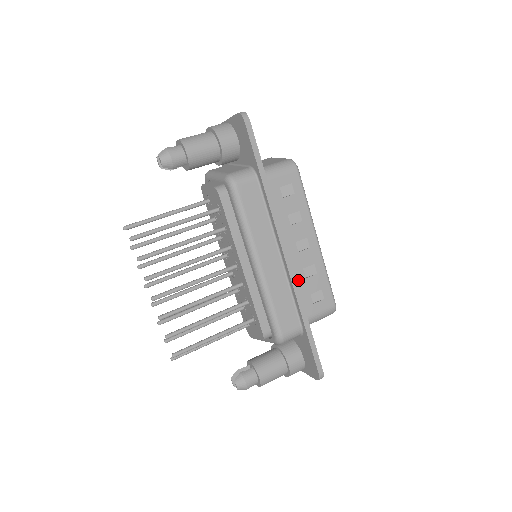
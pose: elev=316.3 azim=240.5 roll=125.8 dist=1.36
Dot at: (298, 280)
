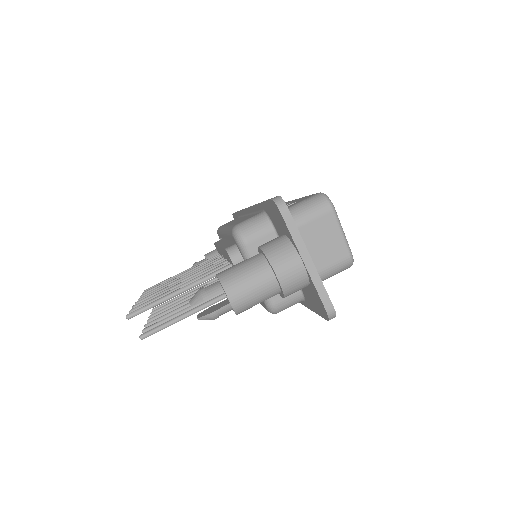
Dot at: occluded
